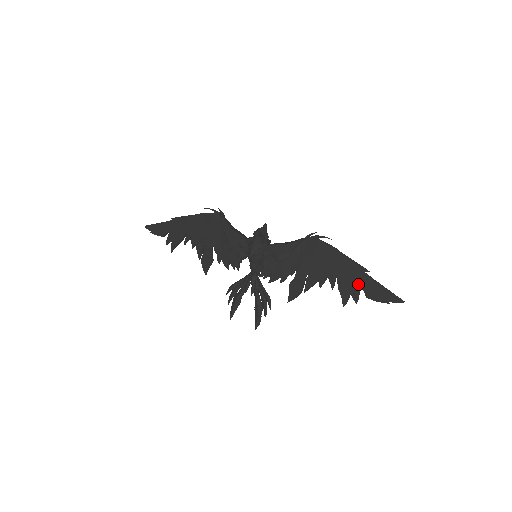
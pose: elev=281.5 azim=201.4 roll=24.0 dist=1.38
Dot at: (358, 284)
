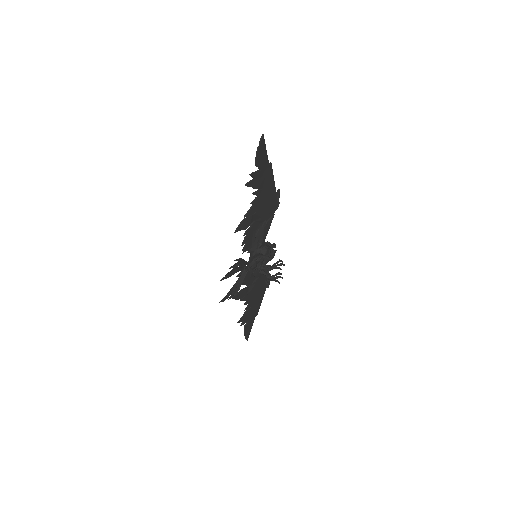
Dot at: (260, 172)
